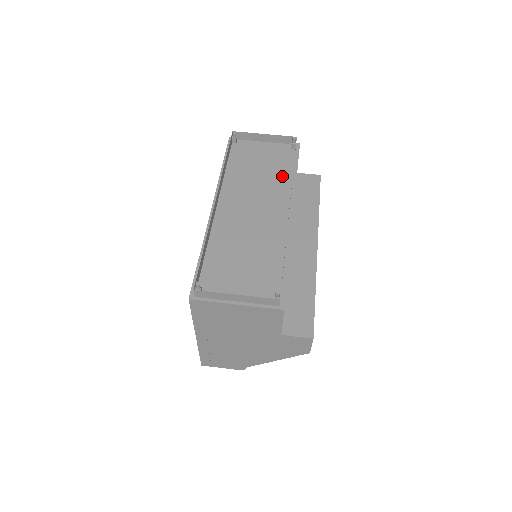
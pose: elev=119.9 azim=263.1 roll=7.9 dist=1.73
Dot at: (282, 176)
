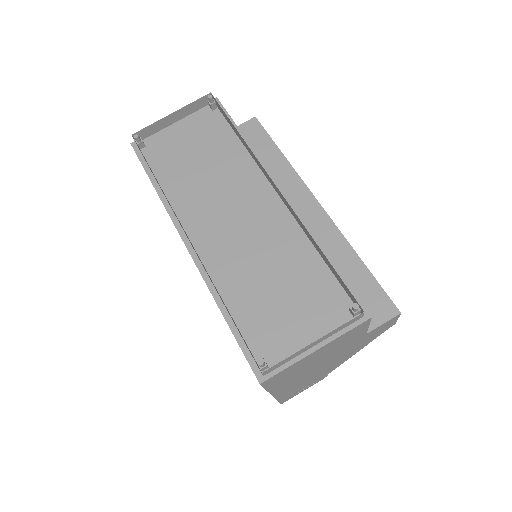
Dot at: (232, 153)
